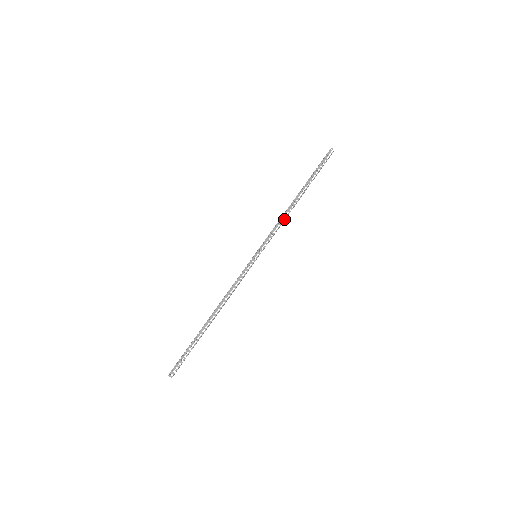
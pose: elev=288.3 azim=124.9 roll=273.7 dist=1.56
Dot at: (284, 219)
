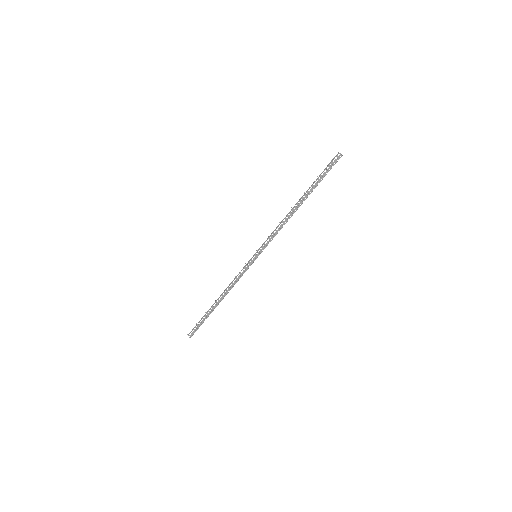
Dot at: occluded
